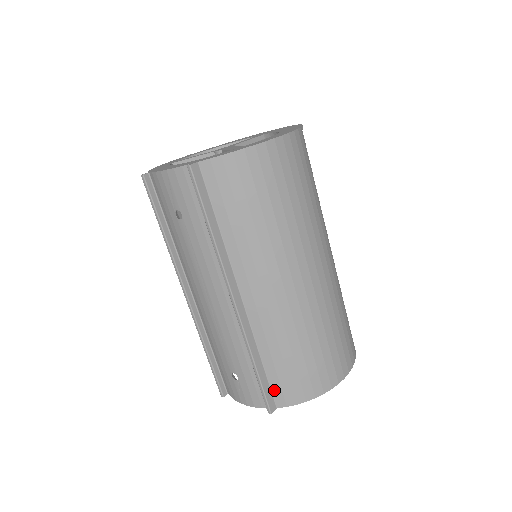
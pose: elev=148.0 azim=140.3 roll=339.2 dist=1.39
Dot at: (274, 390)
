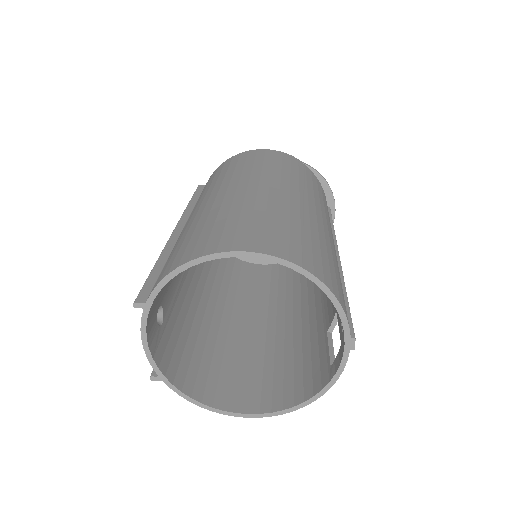
Dot at: occluded
